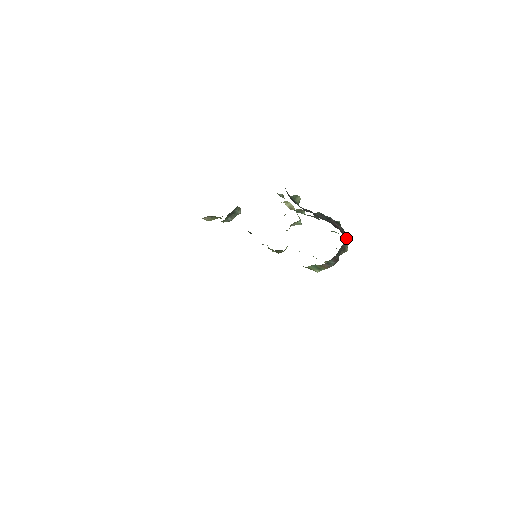
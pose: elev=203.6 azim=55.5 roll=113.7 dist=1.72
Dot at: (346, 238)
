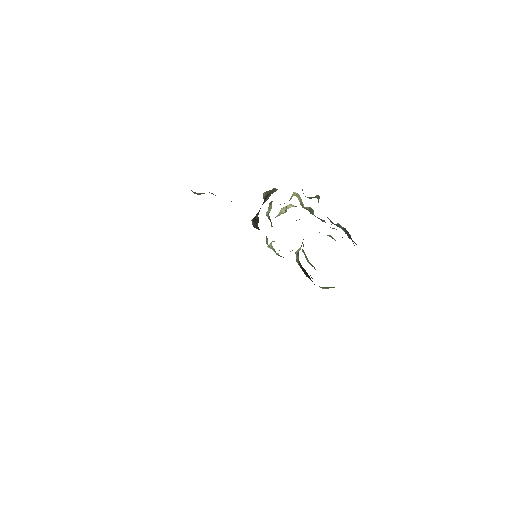
Dot at: occluded
